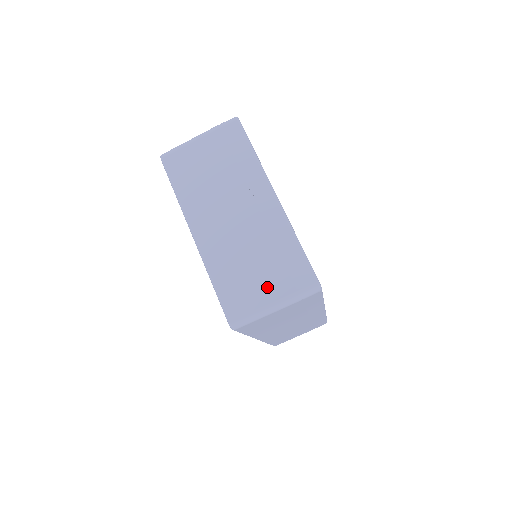
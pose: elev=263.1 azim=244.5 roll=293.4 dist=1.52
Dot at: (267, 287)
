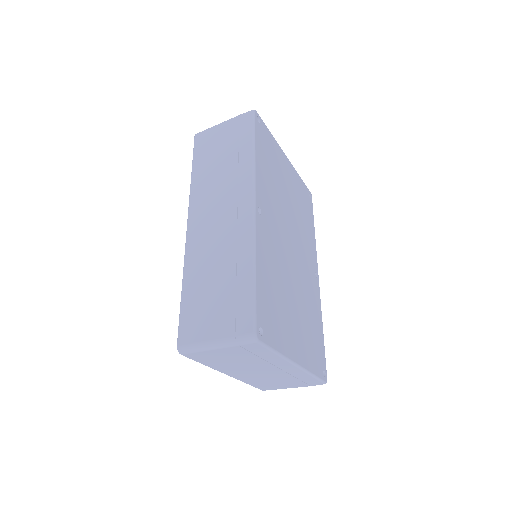
Dot at: (289, 386)
